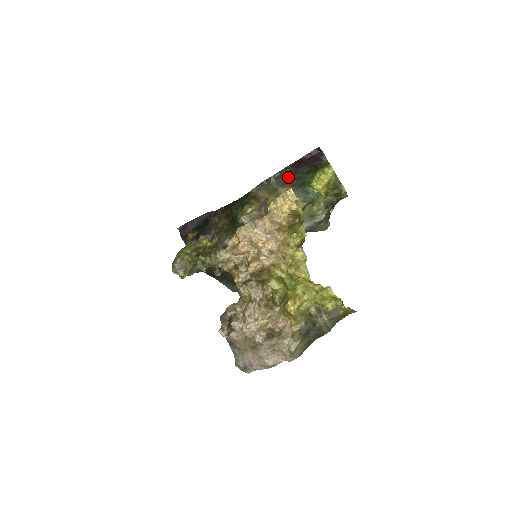
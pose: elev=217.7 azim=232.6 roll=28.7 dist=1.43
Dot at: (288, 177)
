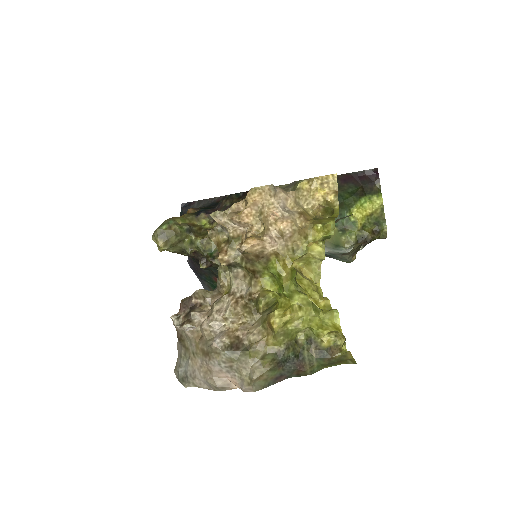
Dot at: occluded
